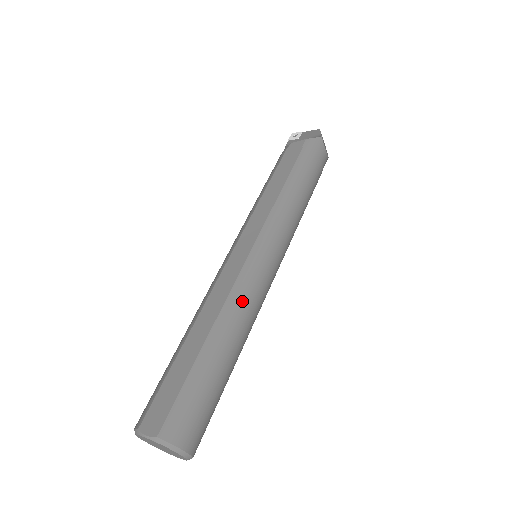
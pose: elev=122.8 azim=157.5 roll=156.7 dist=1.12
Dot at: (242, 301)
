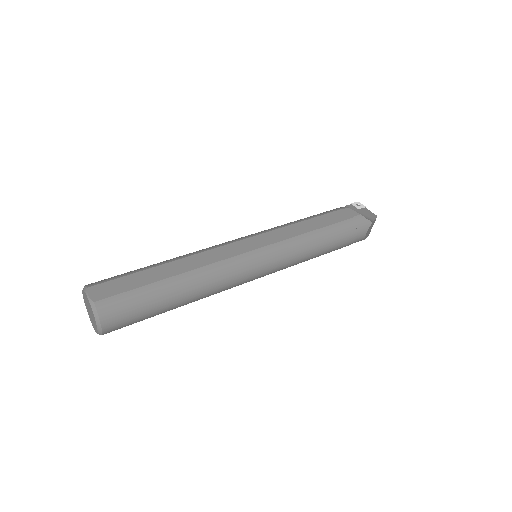
Dot at: (219, 274)
